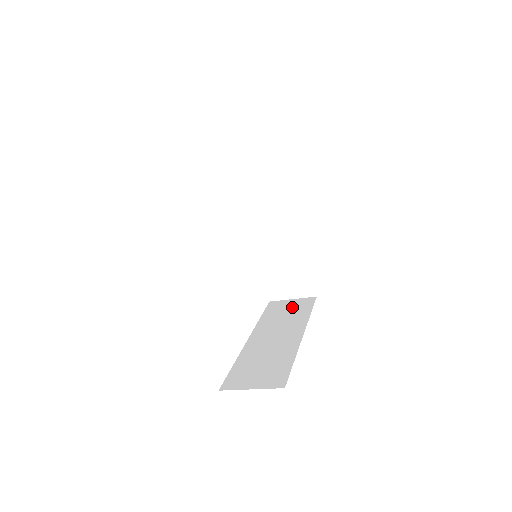
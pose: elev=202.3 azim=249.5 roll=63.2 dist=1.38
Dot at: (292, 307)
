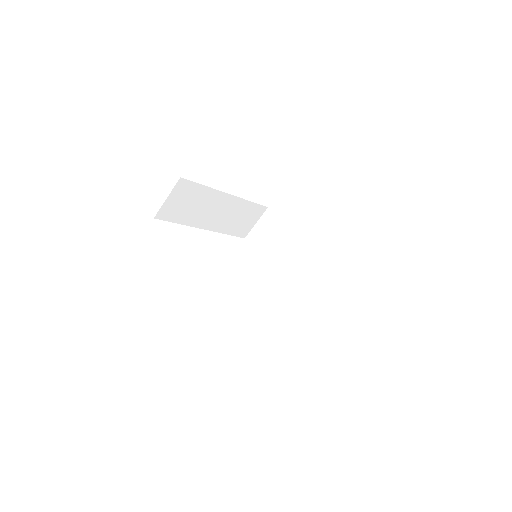
Dot at: occluded
